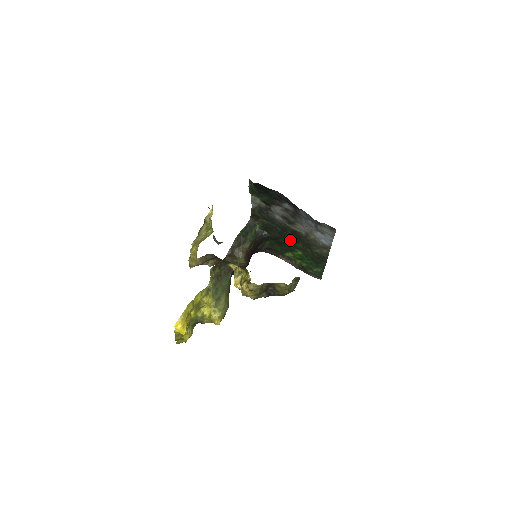
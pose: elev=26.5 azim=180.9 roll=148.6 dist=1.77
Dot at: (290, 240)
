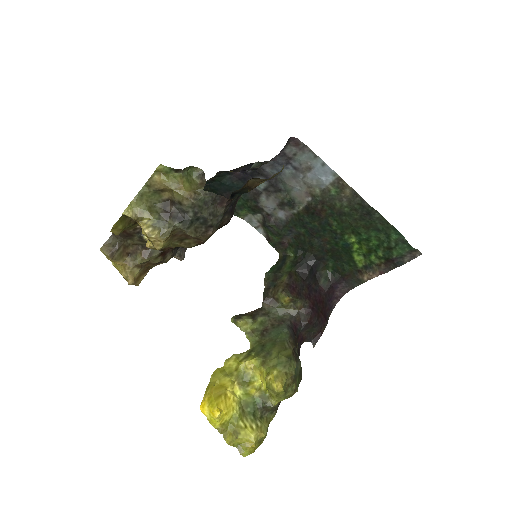
Dot at: (325, 232)
